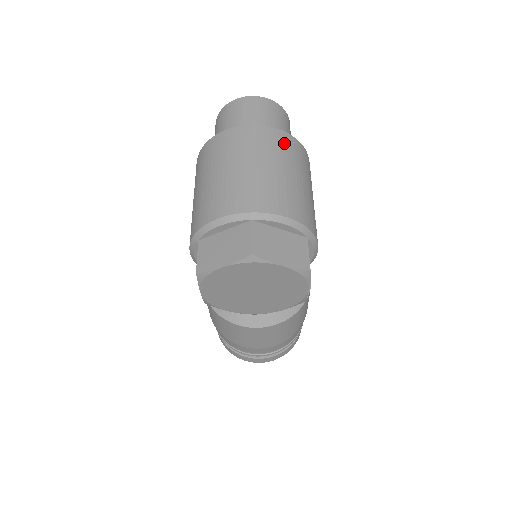
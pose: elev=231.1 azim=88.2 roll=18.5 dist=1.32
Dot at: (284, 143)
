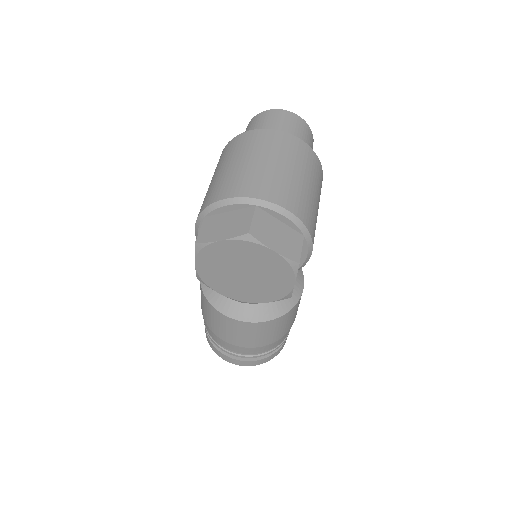
Dot at: (302, 151)
